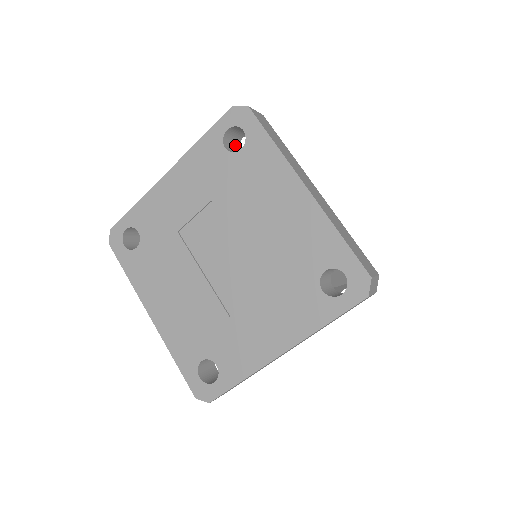
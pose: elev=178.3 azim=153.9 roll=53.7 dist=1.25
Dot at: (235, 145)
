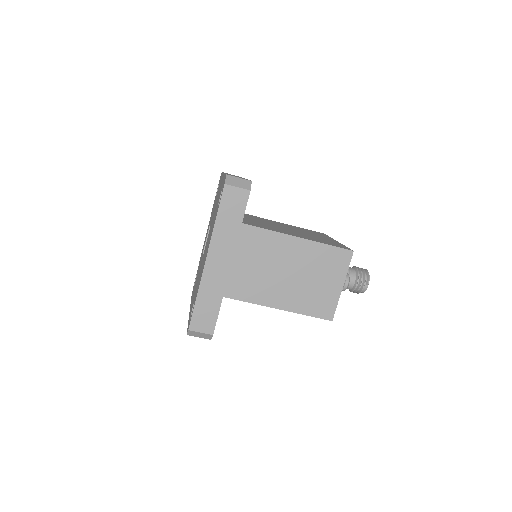
Dot at: occluded
